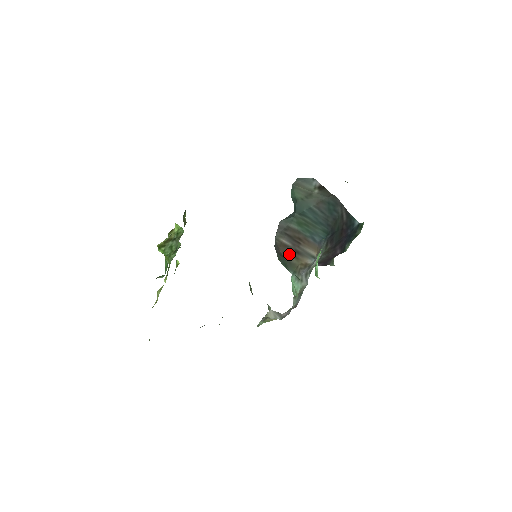
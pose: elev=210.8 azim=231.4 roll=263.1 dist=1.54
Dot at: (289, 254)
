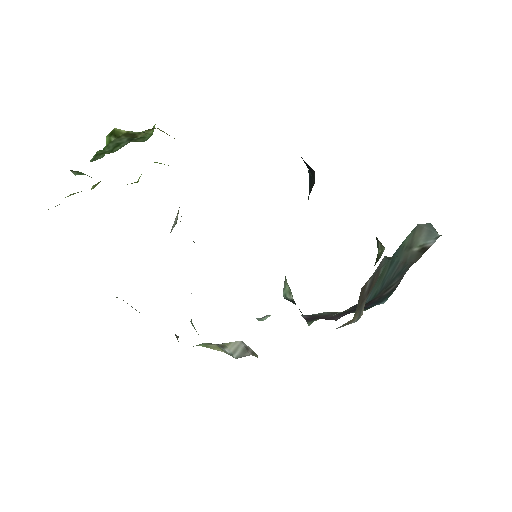
Dot at: (360, 301)
